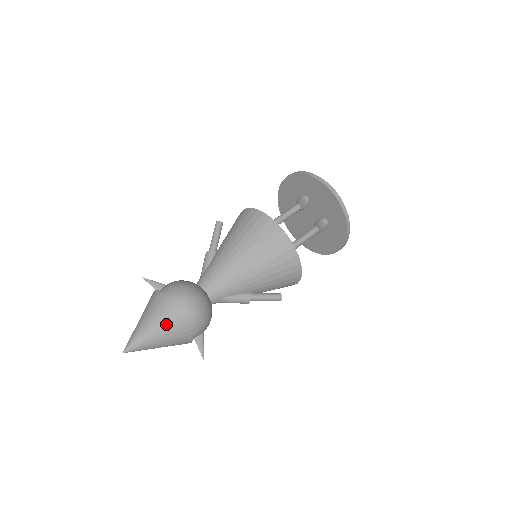
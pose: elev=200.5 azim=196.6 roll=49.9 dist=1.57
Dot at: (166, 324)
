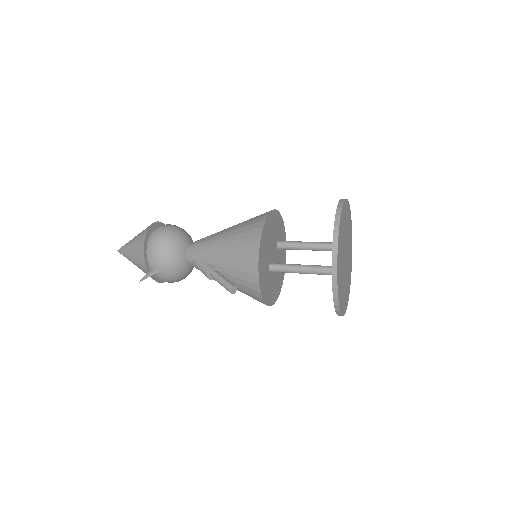
Dot at: (139, 236)
